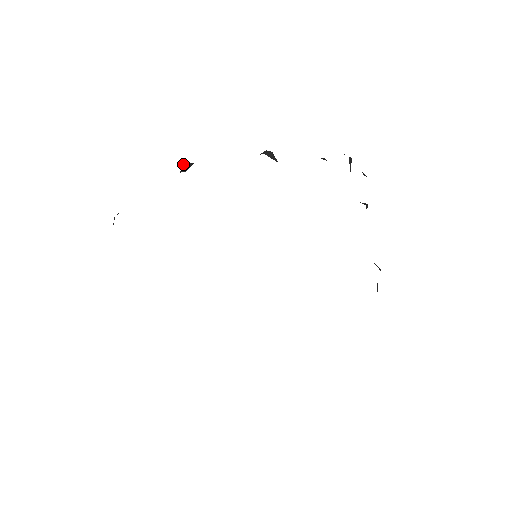
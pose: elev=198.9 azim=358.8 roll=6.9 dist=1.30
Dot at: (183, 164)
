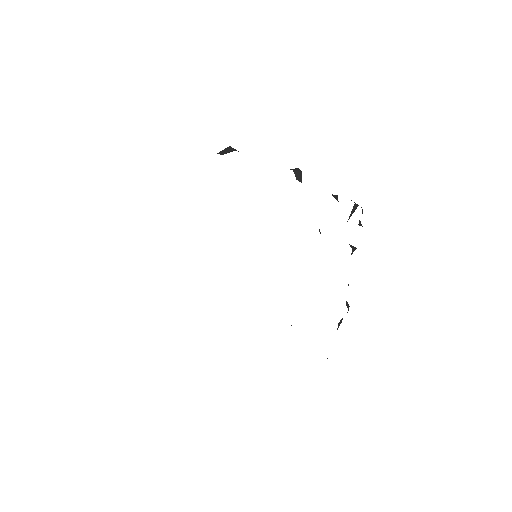
Dot at: (228, 147)
